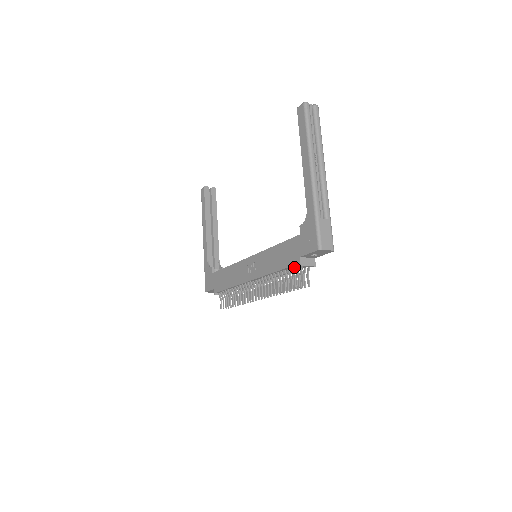
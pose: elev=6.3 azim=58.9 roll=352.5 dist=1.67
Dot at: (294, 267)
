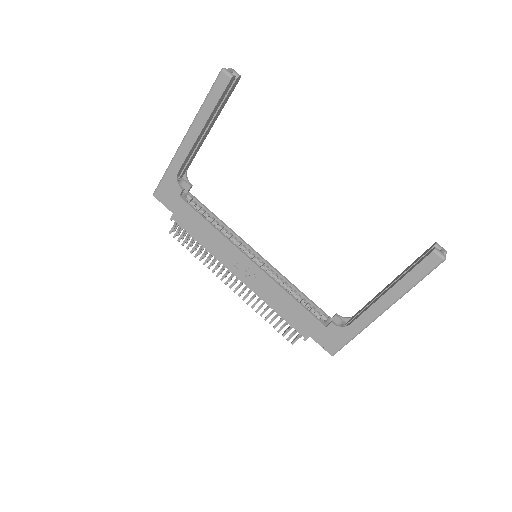
Dot at: (297, 330)
